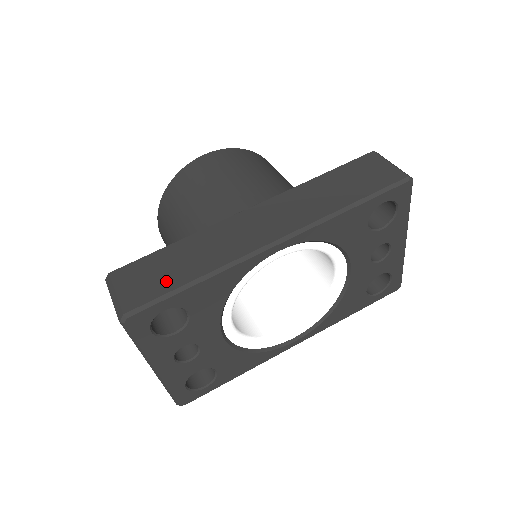
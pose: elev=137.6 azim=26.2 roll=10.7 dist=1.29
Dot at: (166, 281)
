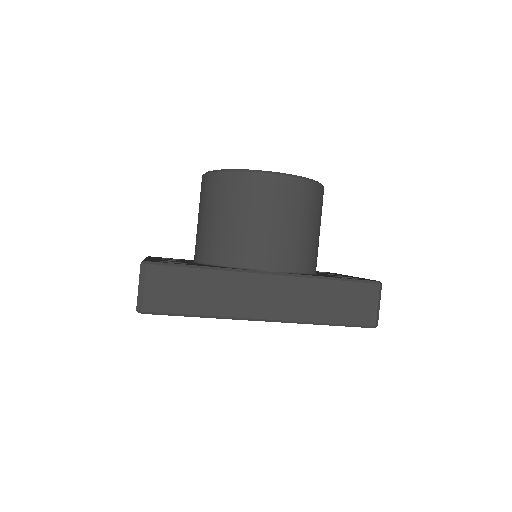
Dot at: (181, 303)
